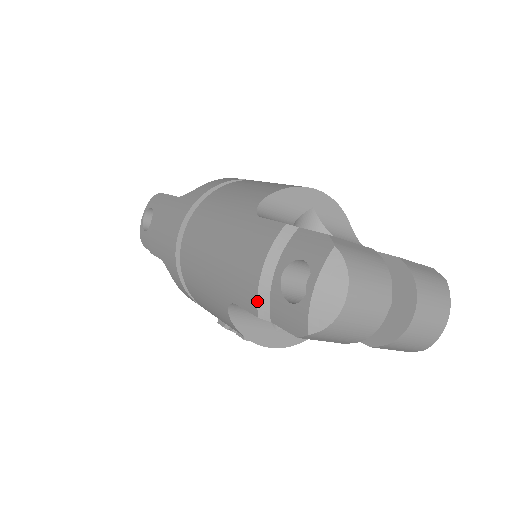
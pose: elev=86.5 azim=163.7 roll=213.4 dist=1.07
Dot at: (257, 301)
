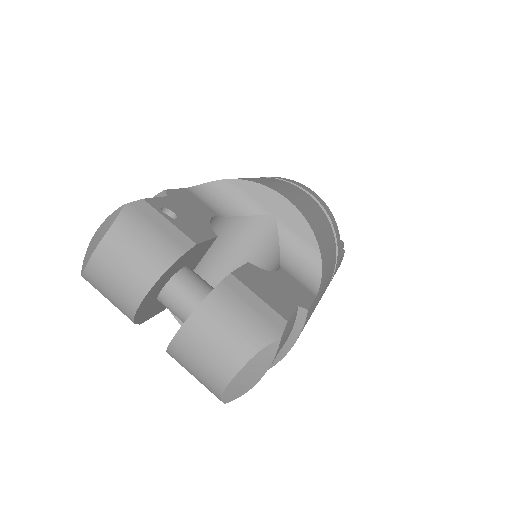
Dot at: occluded
